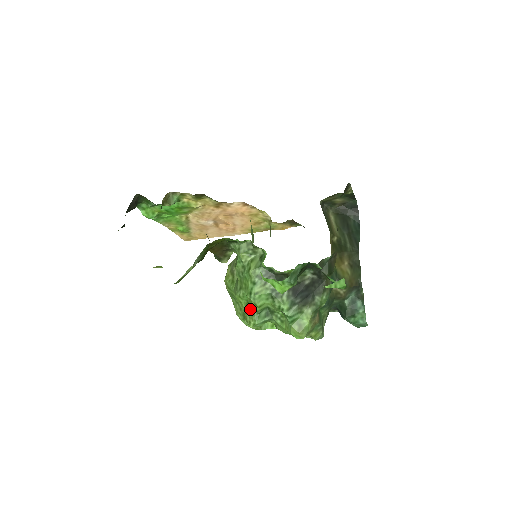
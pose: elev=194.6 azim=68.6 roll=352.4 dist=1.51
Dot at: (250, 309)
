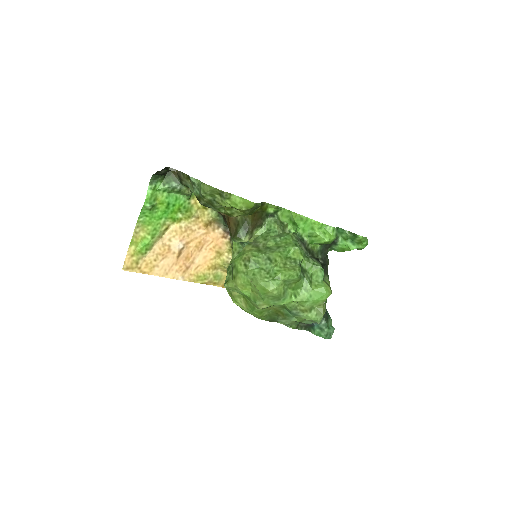
Dot at: (291, 261)
